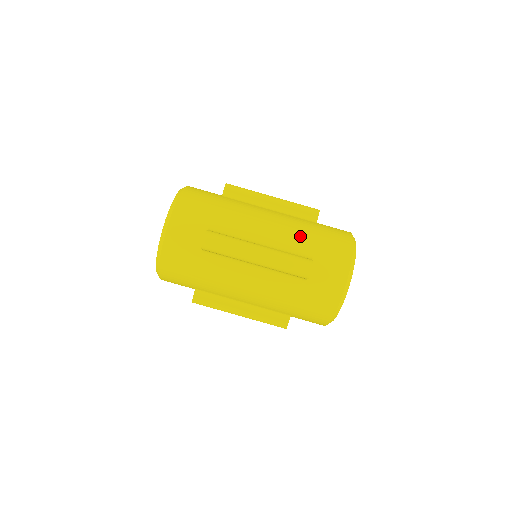
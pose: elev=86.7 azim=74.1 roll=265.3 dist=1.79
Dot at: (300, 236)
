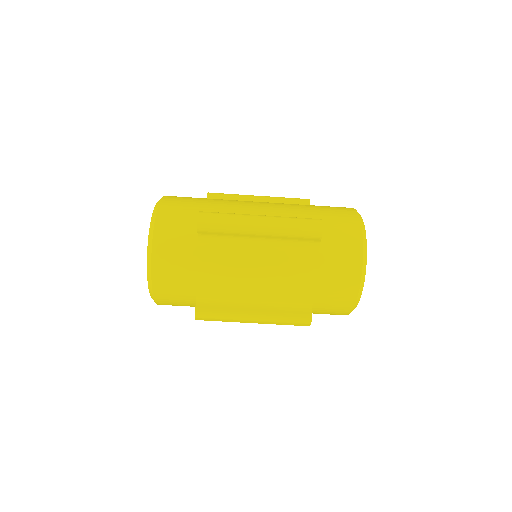
Dot at: (299, 209)
